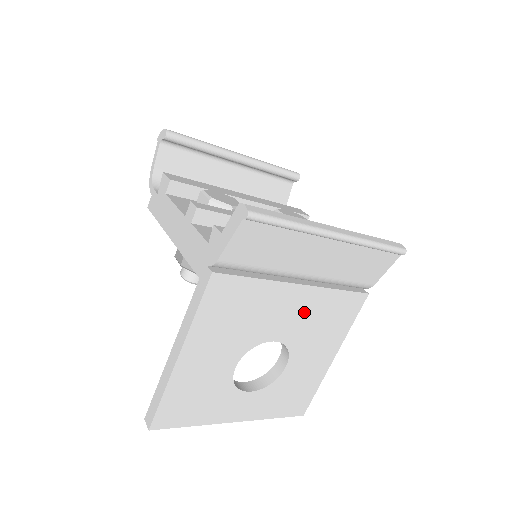
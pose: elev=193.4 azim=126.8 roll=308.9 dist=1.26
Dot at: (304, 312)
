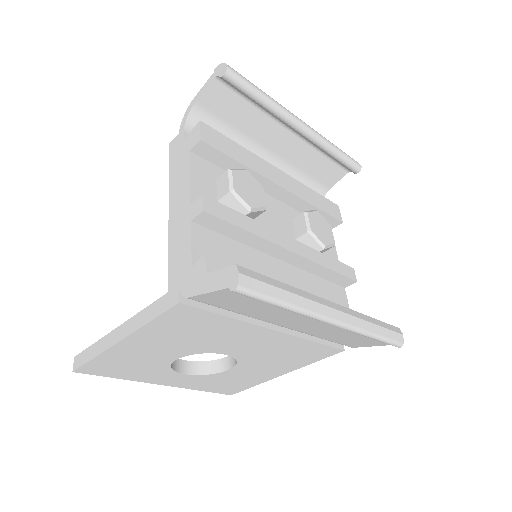
Dot at: (268, 346)
